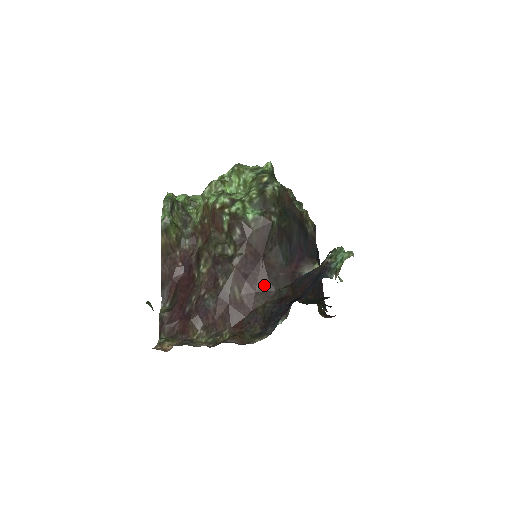
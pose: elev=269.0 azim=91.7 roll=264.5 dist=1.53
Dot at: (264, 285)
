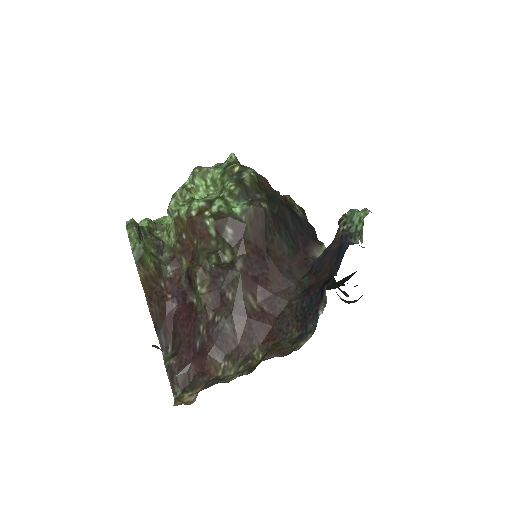
Dot at: (280, 283)
